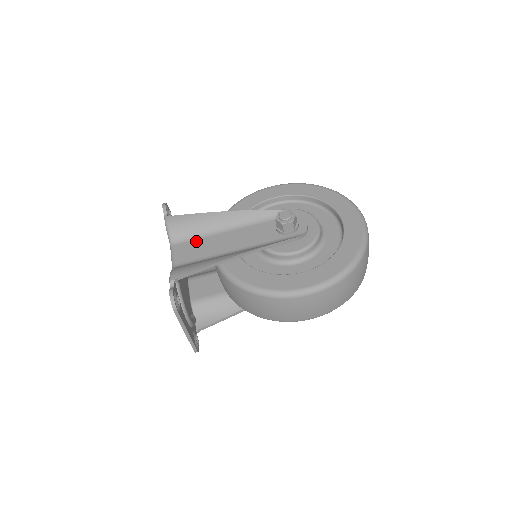
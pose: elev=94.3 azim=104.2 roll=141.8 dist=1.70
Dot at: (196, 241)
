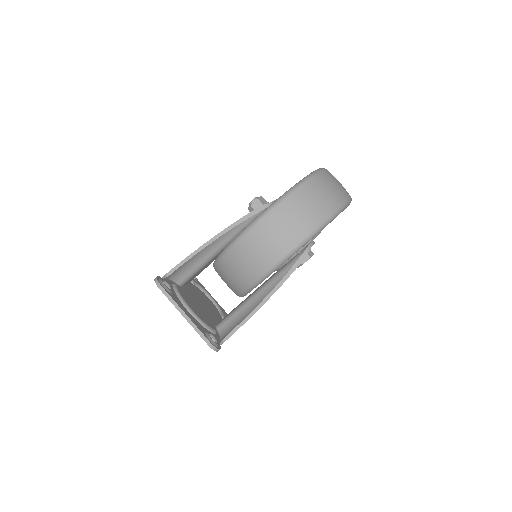
Dot at: occluded
